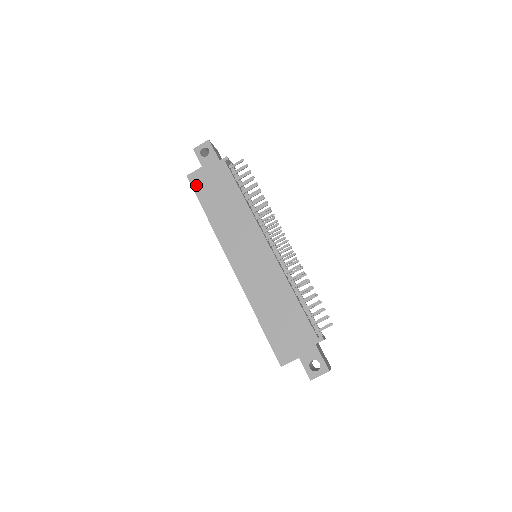
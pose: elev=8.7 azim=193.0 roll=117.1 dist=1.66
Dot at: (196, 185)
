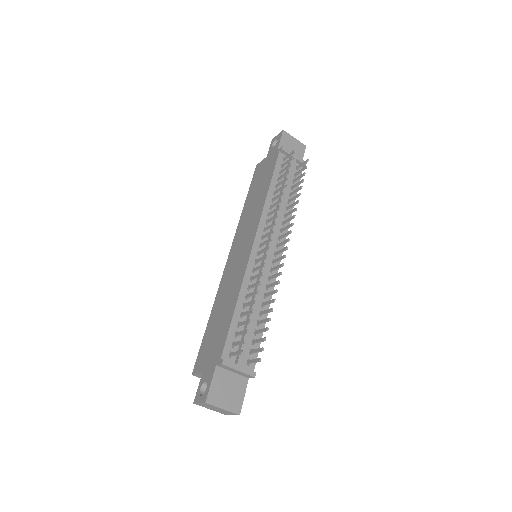
Dot at: (255, 174)
